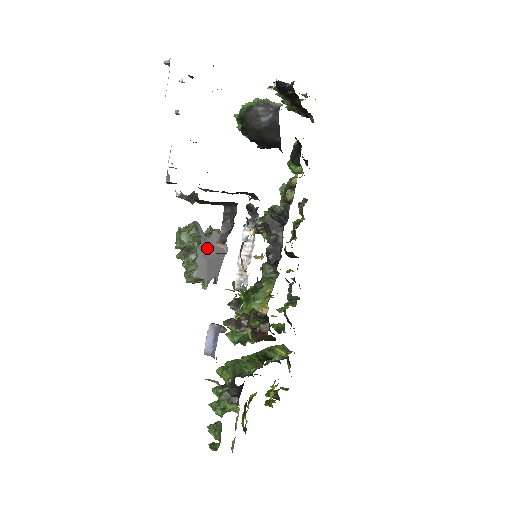
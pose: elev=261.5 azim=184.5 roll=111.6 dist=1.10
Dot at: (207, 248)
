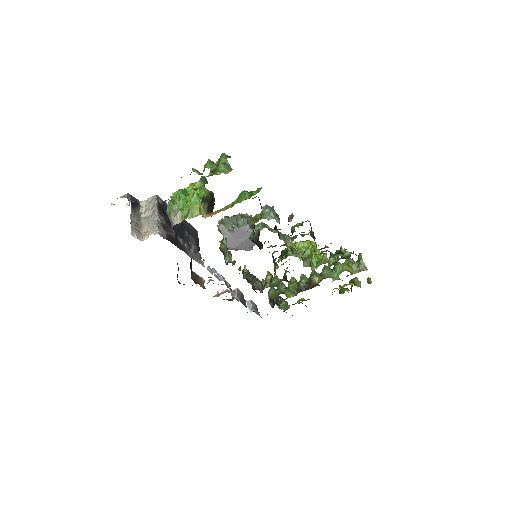
Dot at: (232, 240)
